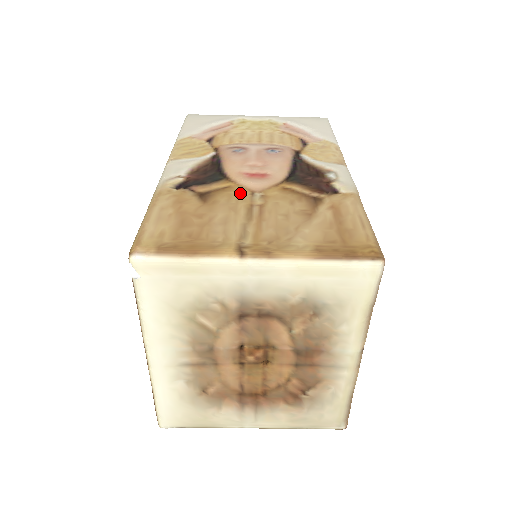
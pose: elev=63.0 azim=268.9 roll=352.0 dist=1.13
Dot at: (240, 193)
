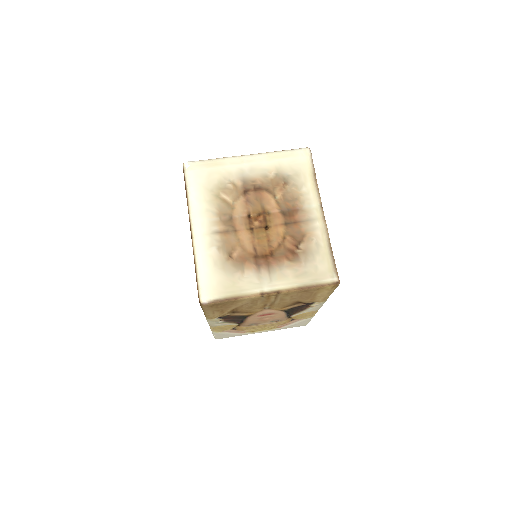
Dot at: occluded
